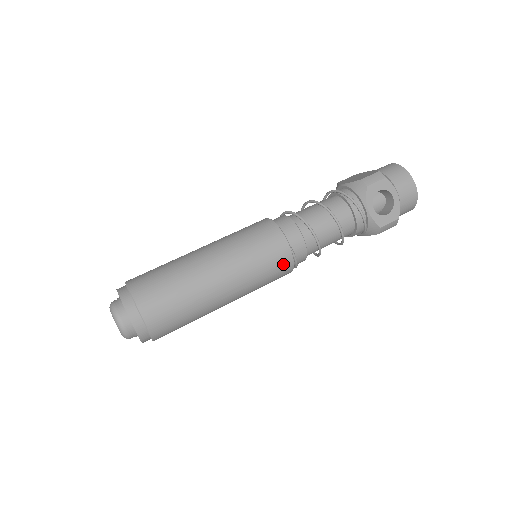
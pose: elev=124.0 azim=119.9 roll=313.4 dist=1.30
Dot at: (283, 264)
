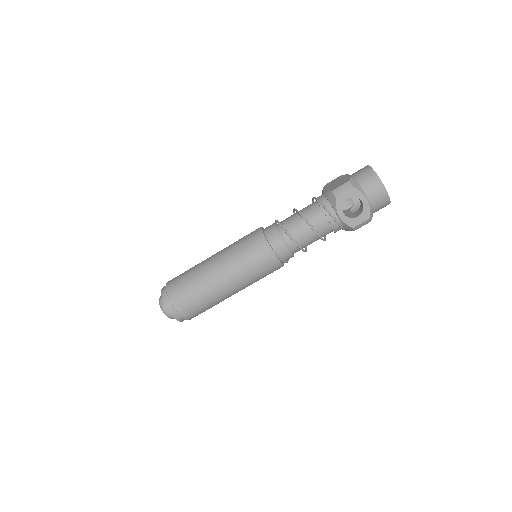
Dot at: (271, 265)
